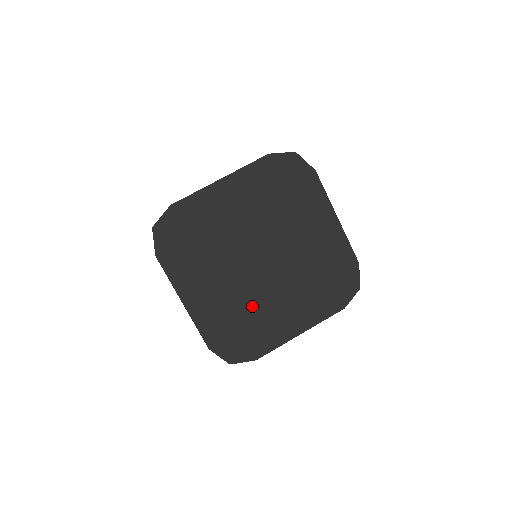
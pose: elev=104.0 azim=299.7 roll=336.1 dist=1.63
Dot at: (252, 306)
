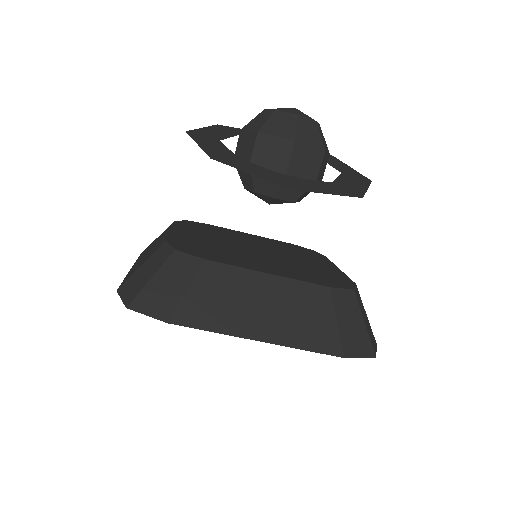
Dot at: occluded
